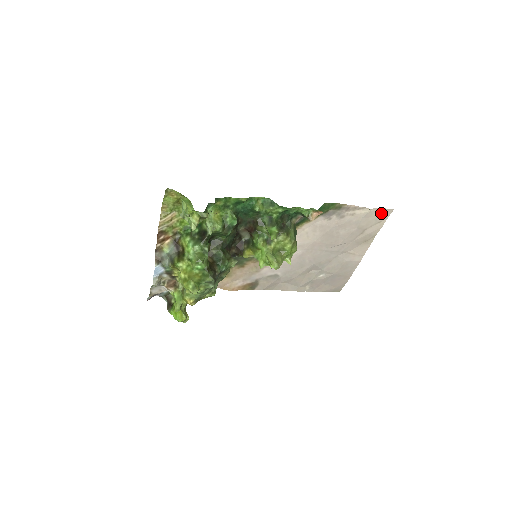
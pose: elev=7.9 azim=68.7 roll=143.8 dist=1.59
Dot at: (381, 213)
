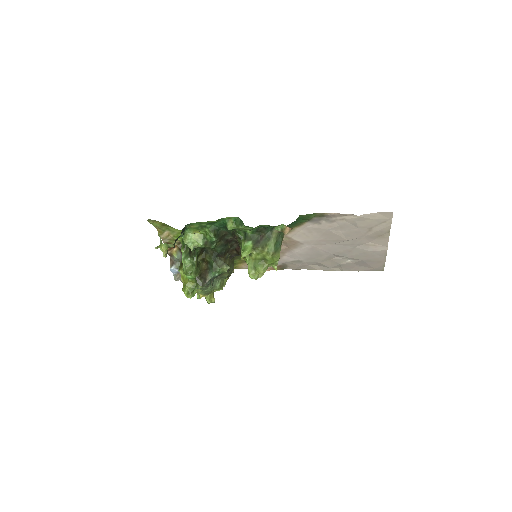
Dot at: (379, 216)
